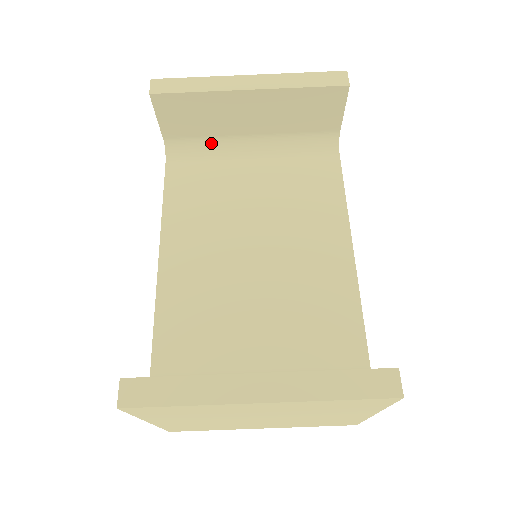
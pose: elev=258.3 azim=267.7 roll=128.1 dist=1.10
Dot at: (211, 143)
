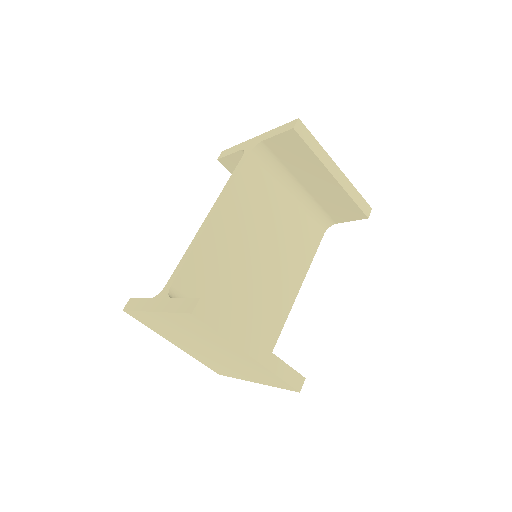
Dot at: (280, 167)
